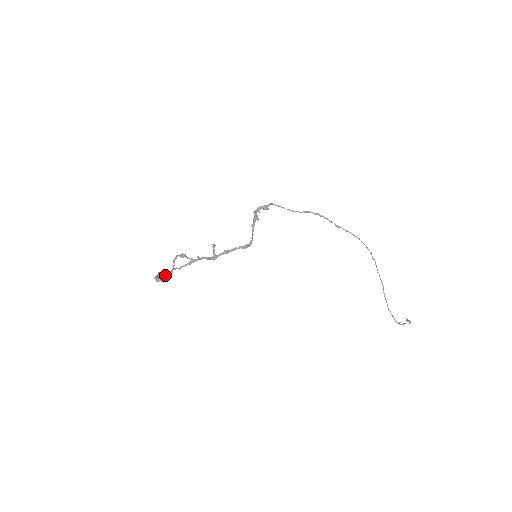
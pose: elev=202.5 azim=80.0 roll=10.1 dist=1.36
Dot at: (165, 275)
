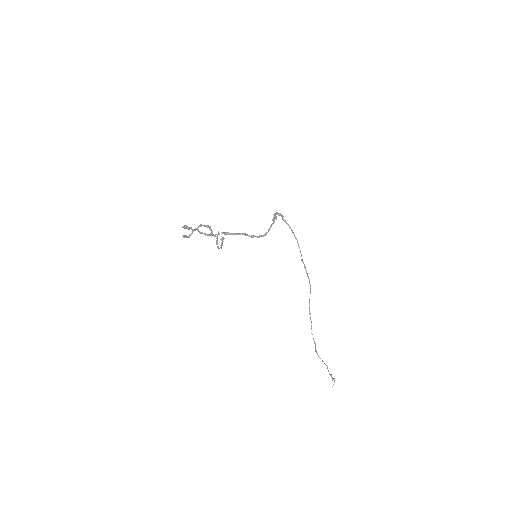
Dot at: (192, 229)
